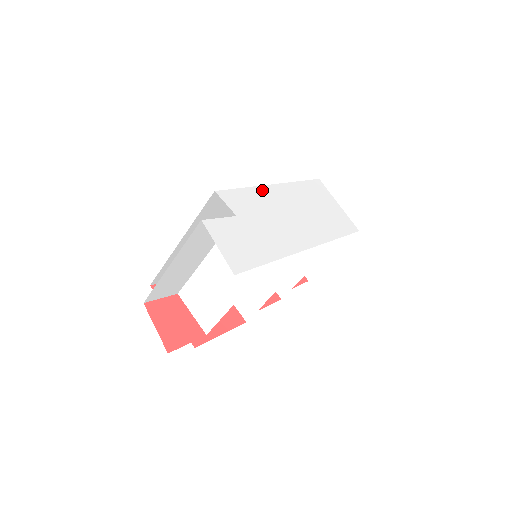
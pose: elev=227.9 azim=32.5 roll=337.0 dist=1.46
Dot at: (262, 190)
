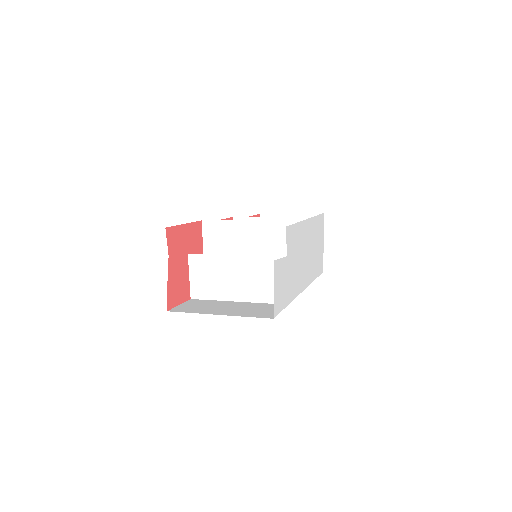
Dot at: (302, 226)
